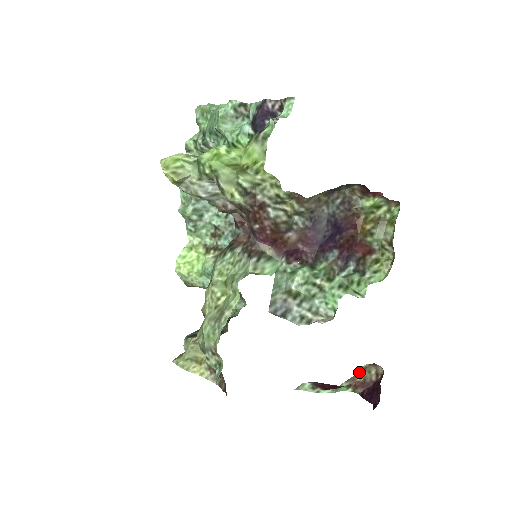
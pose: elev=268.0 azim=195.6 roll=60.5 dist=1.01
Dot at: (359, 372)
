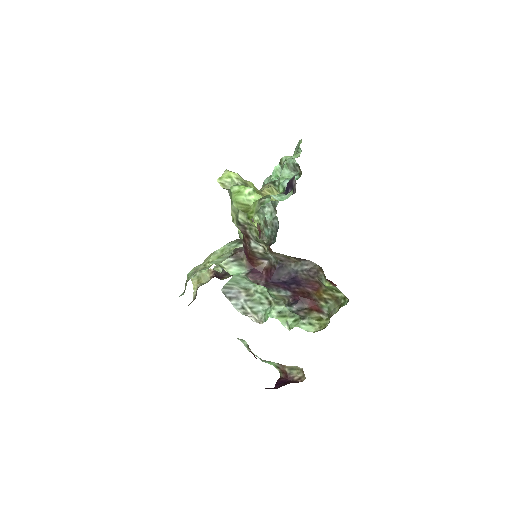
Dot at: (291, 367)
